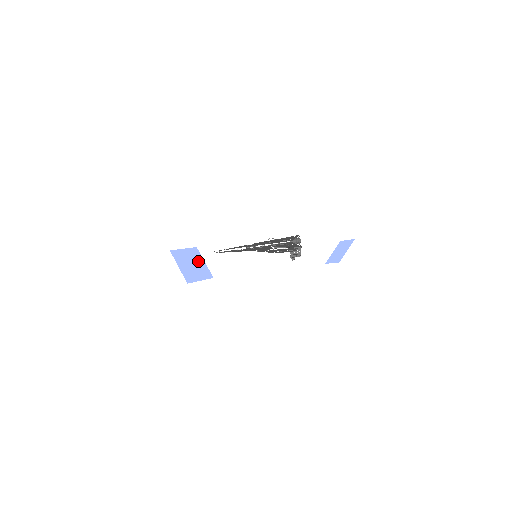
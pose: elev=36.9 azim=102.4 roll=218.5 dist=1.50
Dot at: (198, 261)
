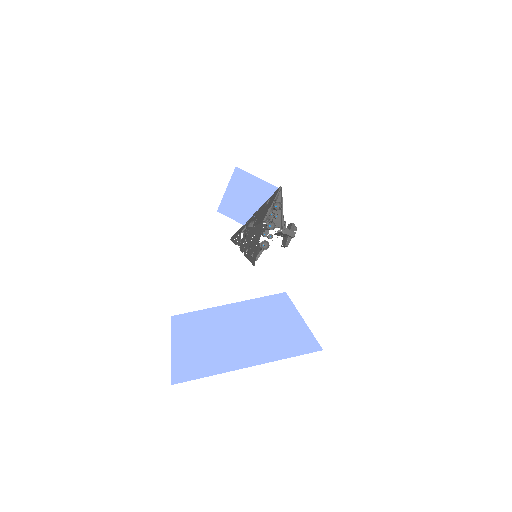
Dot at: (250, 186)
